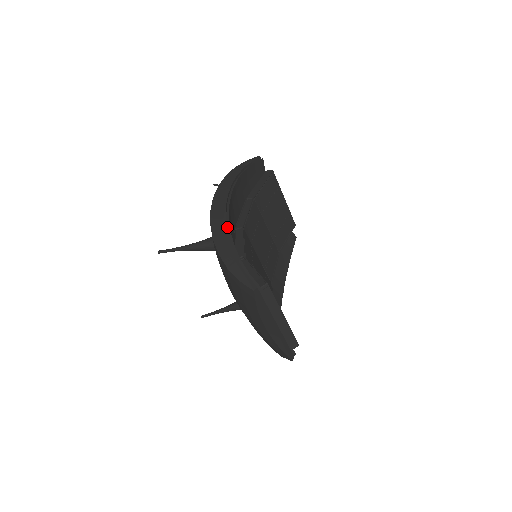
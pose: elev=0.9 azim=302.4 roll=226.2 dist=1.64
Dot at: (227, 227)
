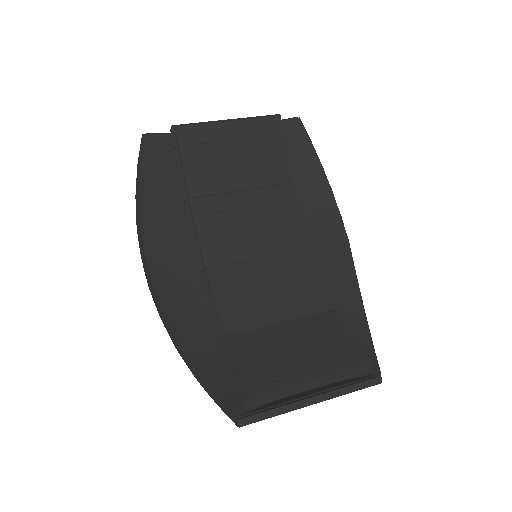
Dot at: (174, 327)
